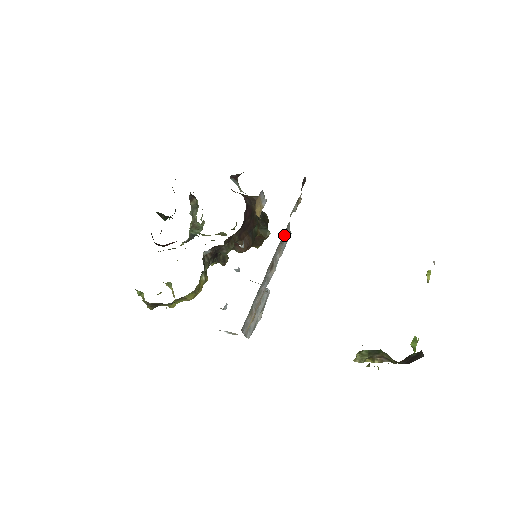
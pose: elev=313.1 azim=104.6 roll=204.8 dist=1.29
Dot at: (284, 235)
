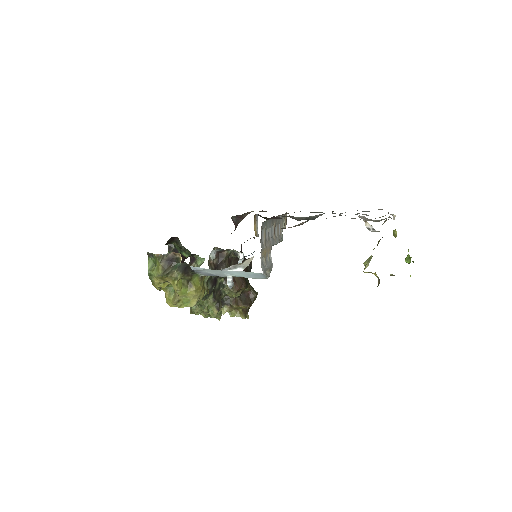
Dot at: (279, 225)
